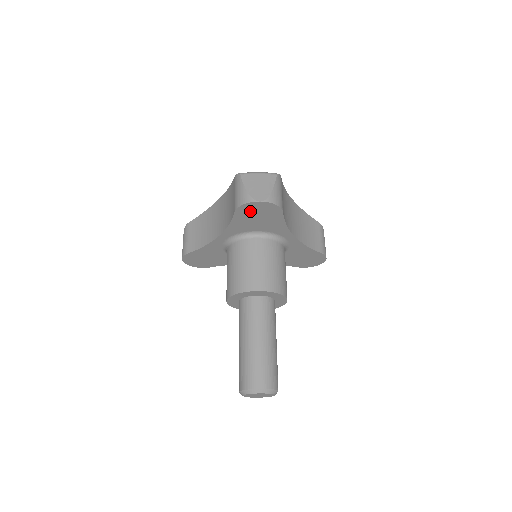
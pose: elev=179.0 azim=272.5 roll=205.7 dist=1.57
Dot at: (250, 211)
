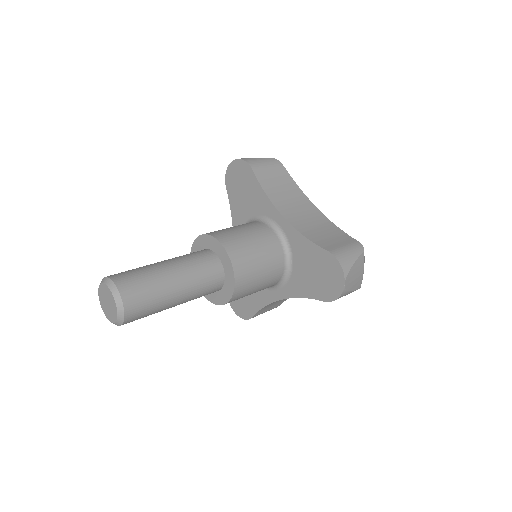
Dot at: (234, 181)
